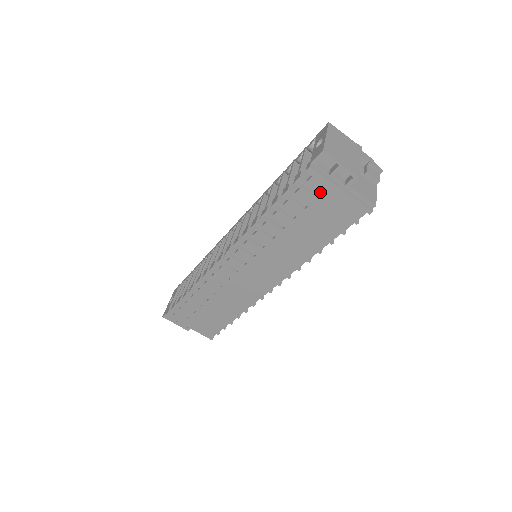
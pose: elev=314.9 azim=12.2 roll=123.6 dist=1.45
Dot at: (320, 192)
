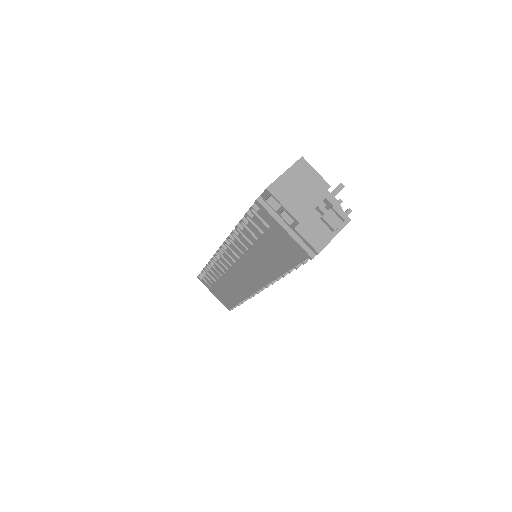
Dot at: (269, 224)
